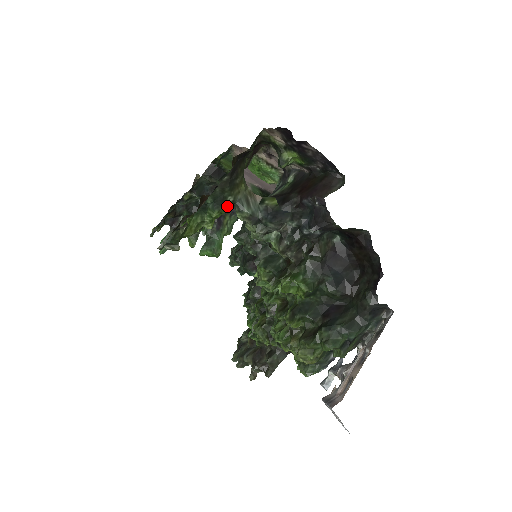
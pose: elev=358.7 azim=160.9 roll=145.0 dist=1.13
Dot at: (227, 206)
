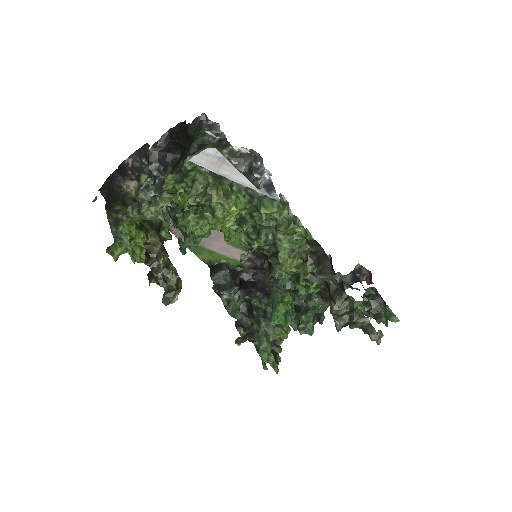
Dot at: (125, 221)
